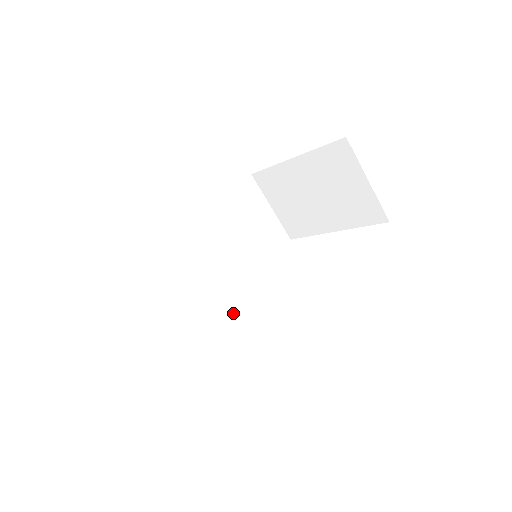
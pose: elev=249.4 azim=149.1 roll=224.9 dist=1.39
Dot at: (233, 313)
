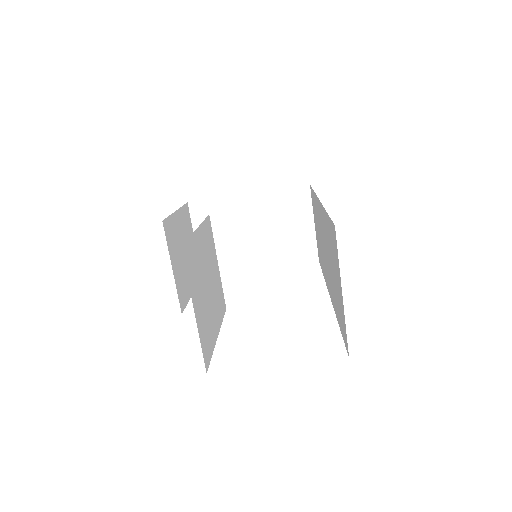
Dot at: (221, 313)
